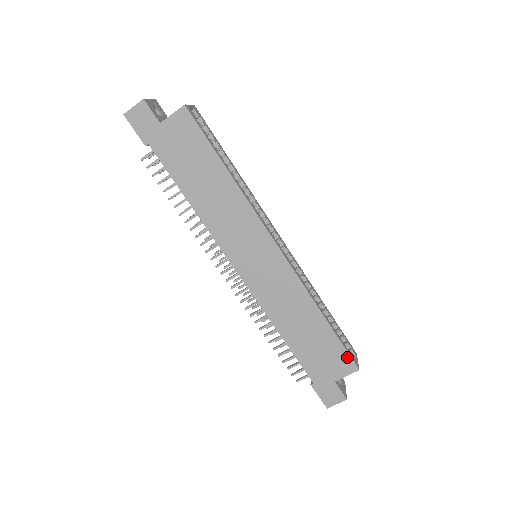
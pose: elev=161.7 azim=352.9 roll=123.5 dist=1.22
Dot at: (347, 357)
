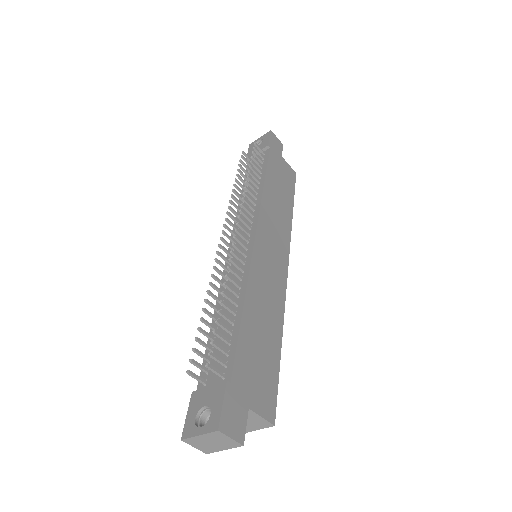
Dot at: (274, 398)
